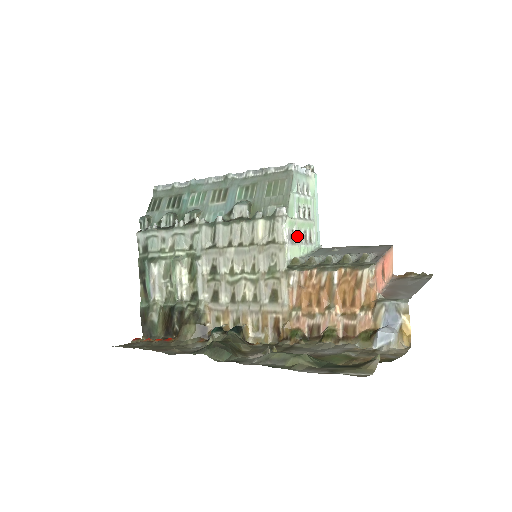
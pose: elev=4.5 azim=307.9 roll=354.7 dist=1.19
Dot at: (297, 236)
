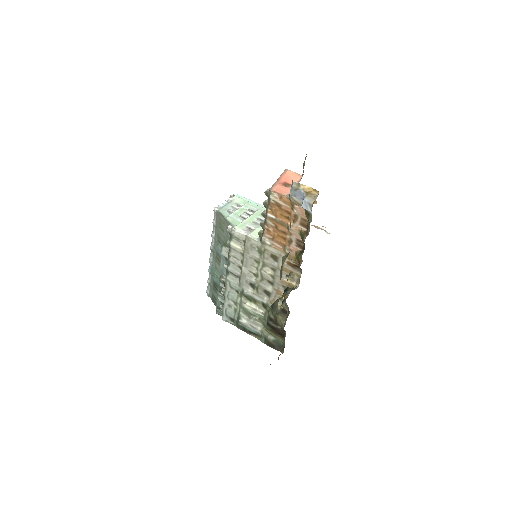
Dot at: (253, 226)
